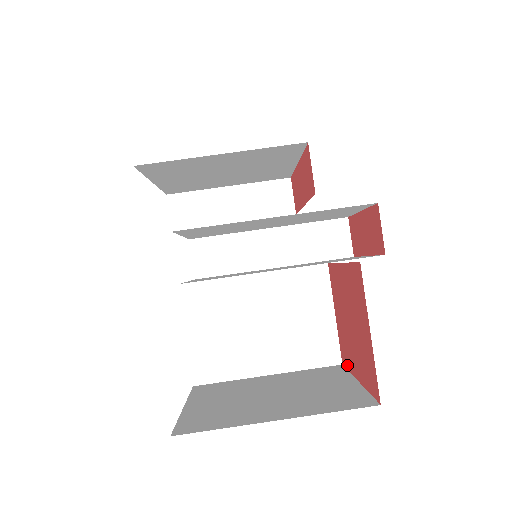
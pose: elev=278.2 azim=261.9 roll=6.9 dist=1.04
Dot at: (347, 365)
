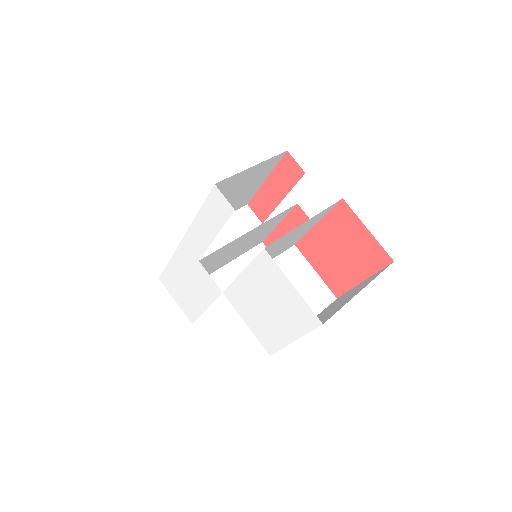
Dot at: (344, 289)
